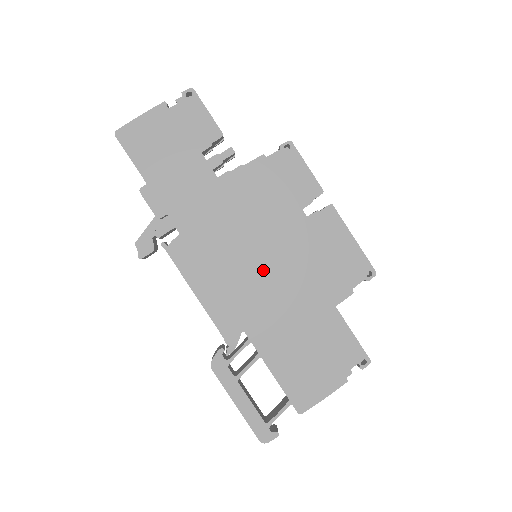
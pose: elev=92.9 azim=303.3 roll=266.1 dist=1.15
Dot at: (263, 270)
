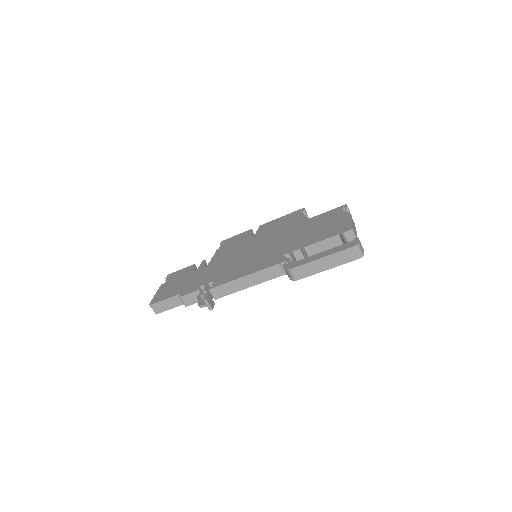
Dot at: (262, 248)
